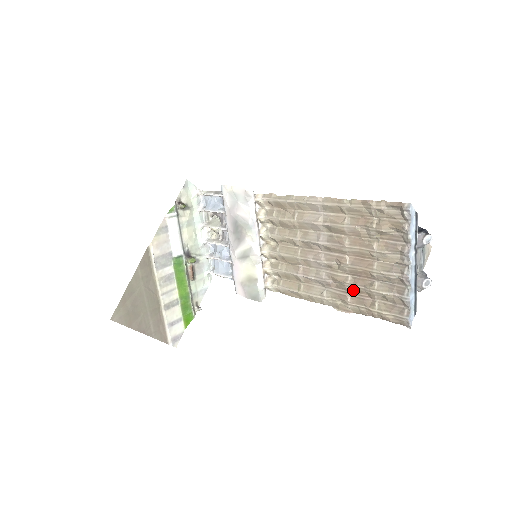
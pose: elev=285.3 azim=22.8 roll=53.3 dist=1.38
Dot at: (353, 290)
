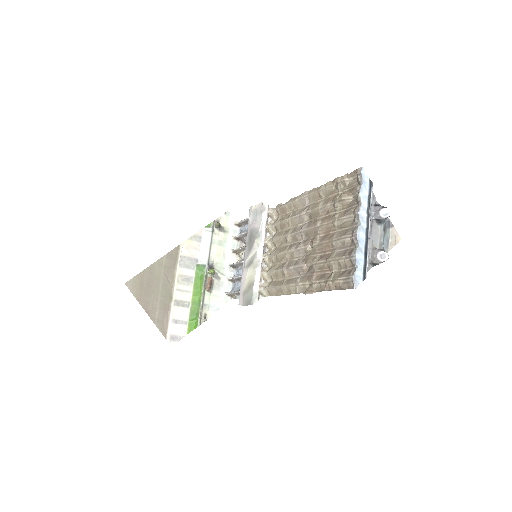
Dot at: (318, 267)
